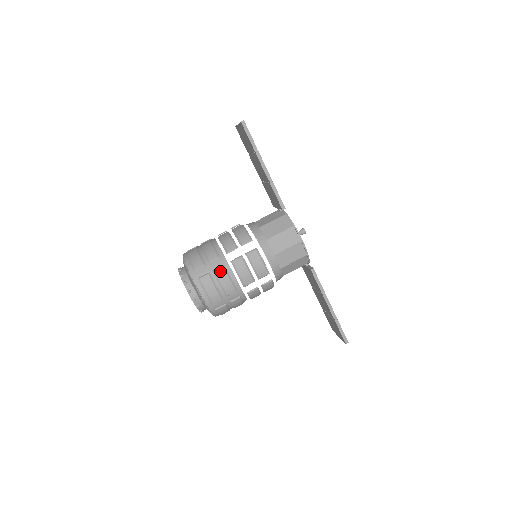
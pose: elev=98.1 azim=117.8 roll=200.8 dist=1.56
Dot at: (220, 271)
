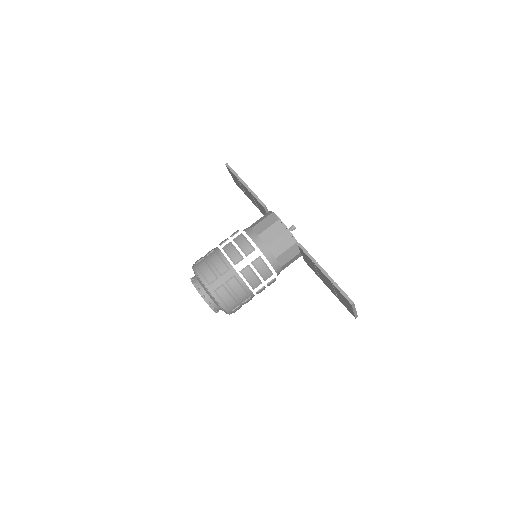
Dot at: (213, 256)
